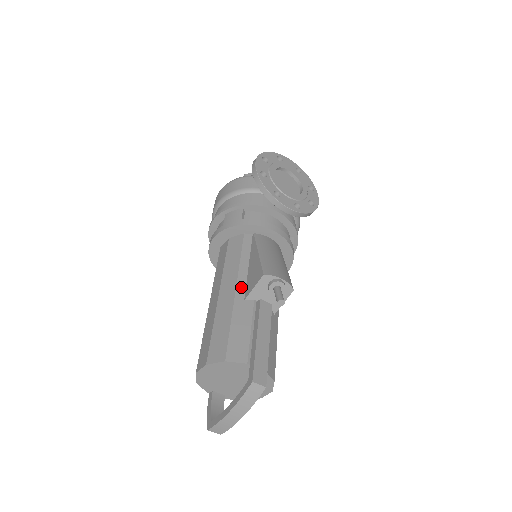
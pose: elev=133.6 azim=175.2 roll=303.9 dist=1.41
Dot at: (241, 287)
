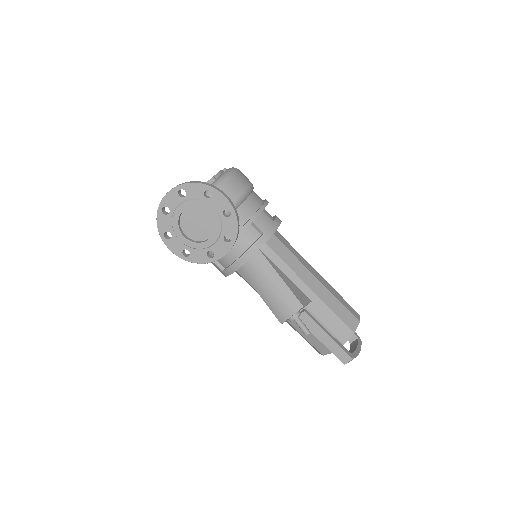
Dot at: occluded
